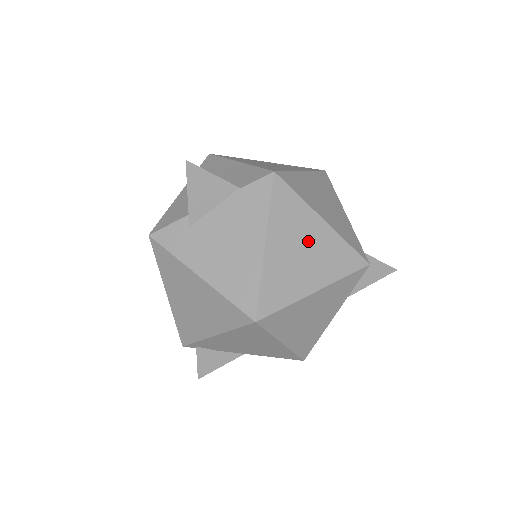
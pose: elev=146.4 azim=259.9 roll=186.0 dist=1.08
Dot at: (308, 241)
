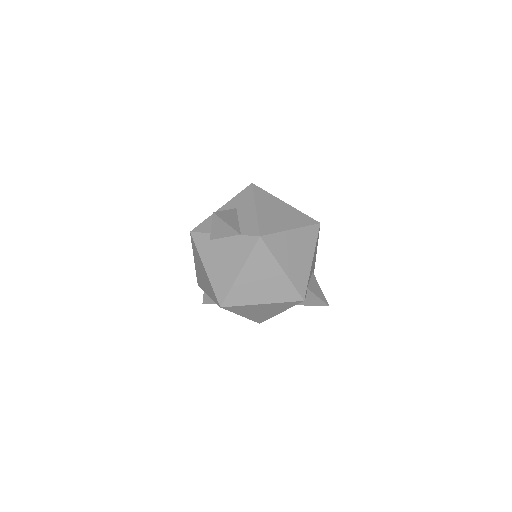
Dot at: (268, 278)
